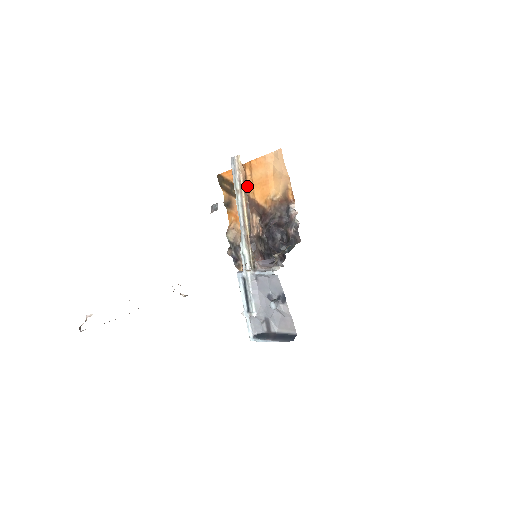
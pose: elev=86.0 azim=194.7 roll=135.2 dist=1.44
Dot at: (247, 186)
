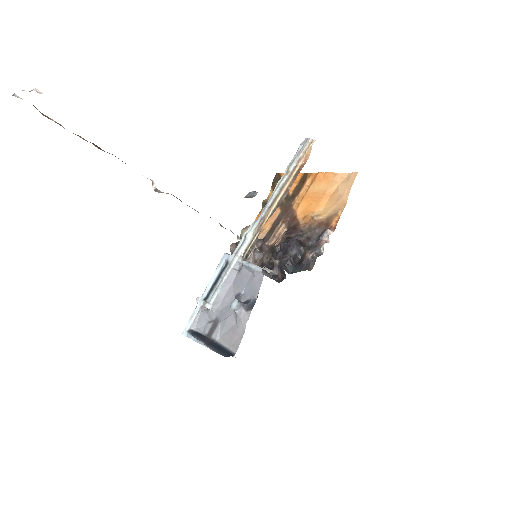
Dot at: (298, 195)
